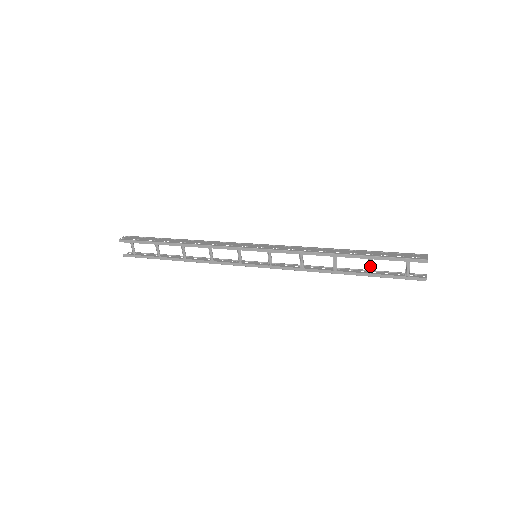
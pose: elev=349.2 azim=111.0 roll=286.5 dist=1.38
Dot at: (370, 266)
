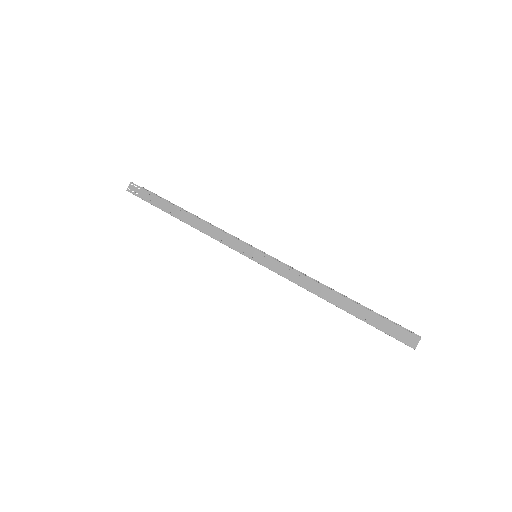
Dot at: occluded
